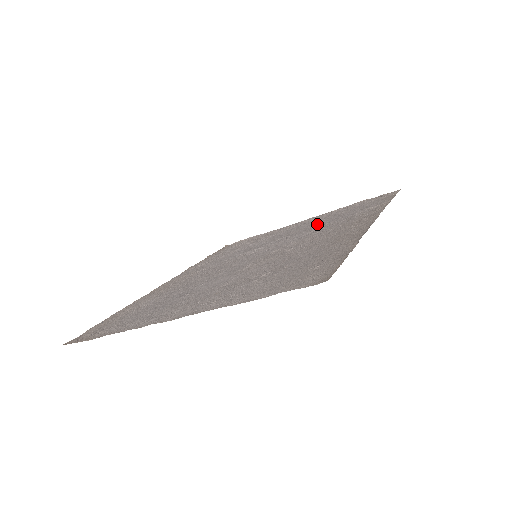
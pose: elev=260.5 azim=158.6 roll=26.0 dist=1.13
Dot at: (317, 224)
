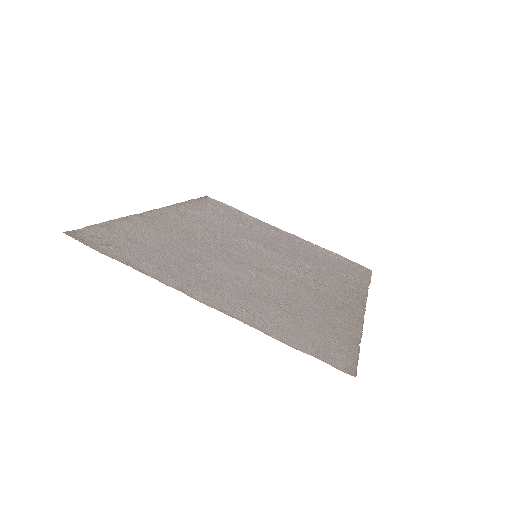
Dot at: (305, 255)
